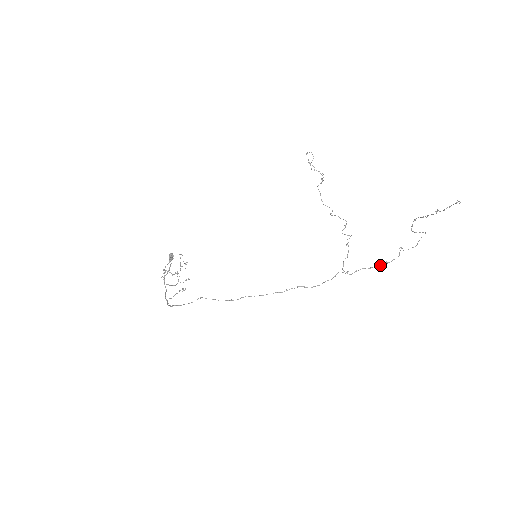
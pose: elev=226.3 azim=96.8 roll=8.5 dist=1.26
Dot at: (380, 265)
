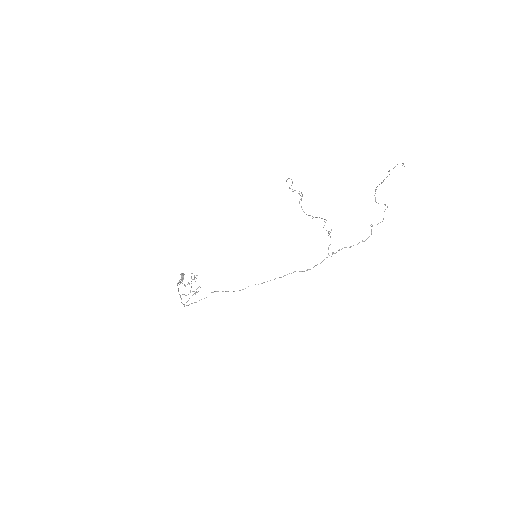
Dot at: occluded
